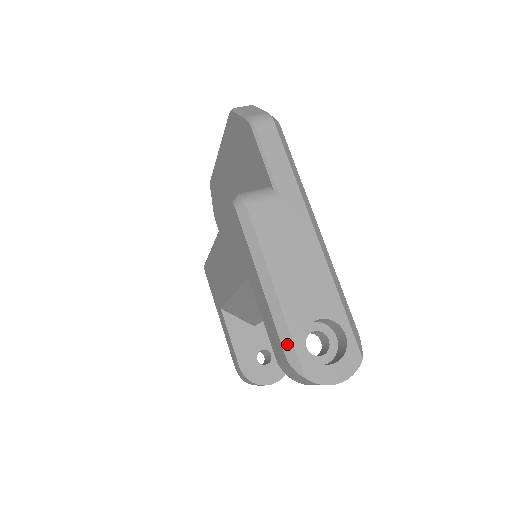
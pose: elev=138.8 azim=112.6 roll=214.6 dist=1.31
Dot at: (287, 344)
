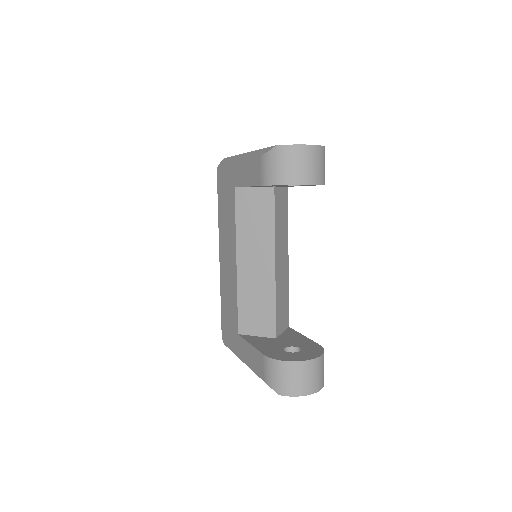
Dot at: (260, 152)
